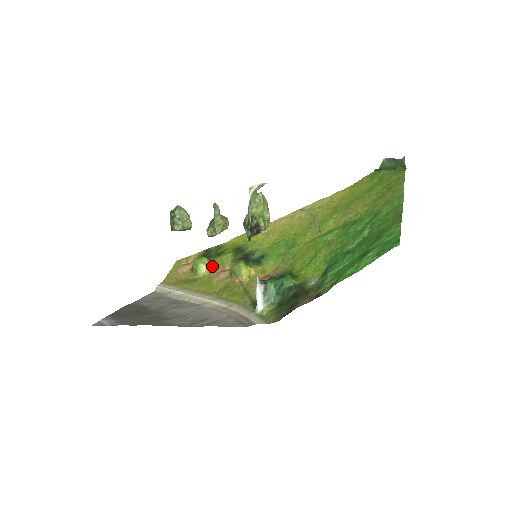
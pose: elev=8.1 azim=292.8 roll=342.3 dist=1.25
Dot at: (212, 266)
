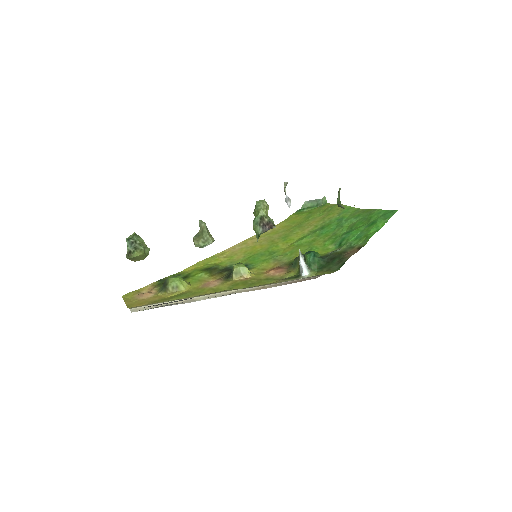
Dot at: (189, 283)
